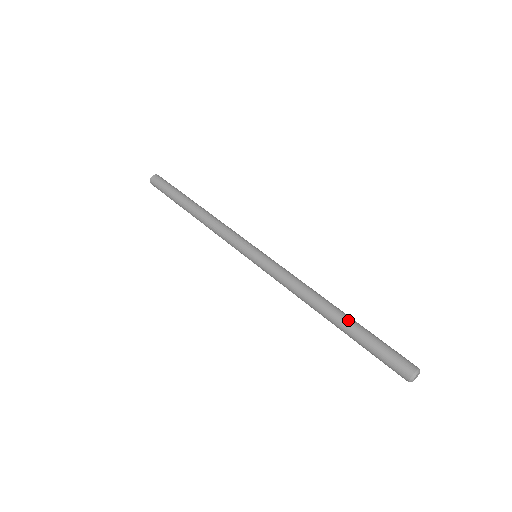
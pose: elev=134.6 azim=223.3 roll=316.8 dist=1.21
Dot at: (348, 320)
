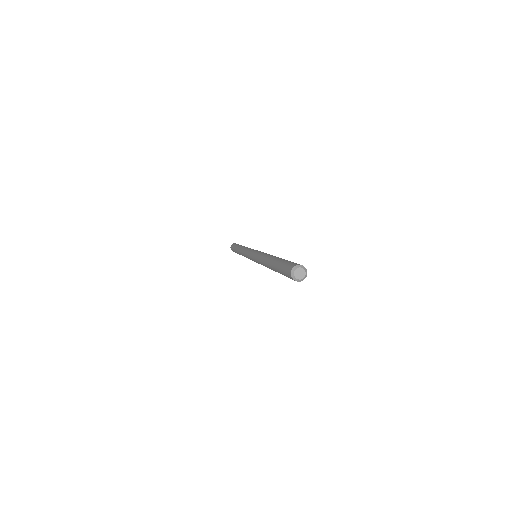
Dot at: occluded
